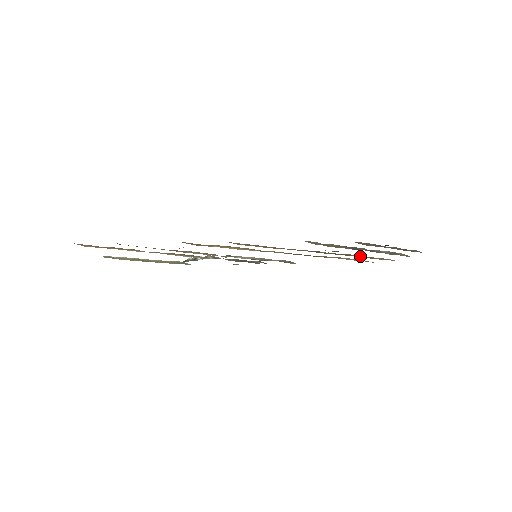
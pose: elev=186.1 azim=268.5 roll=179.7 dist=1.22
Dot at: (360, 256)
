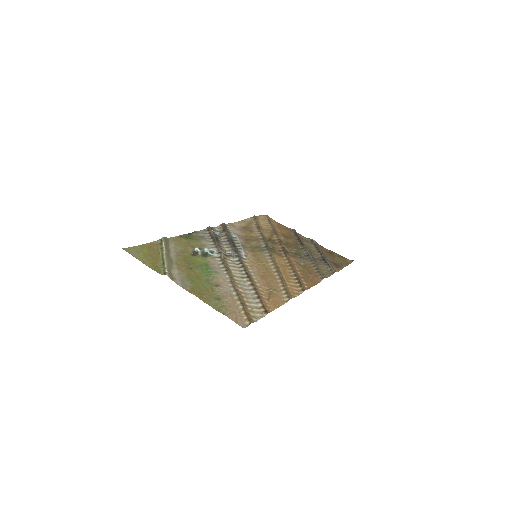
Dot at: (276, 231)
